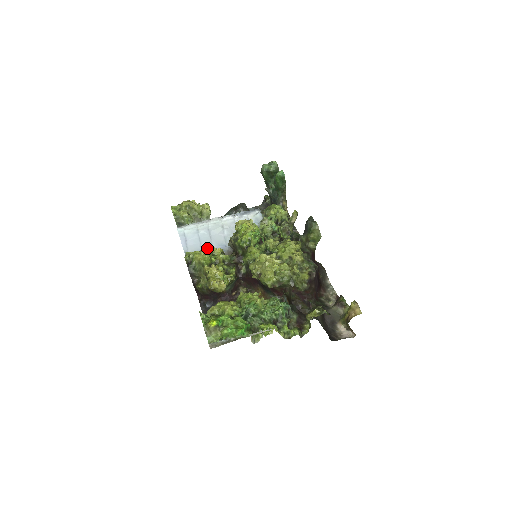
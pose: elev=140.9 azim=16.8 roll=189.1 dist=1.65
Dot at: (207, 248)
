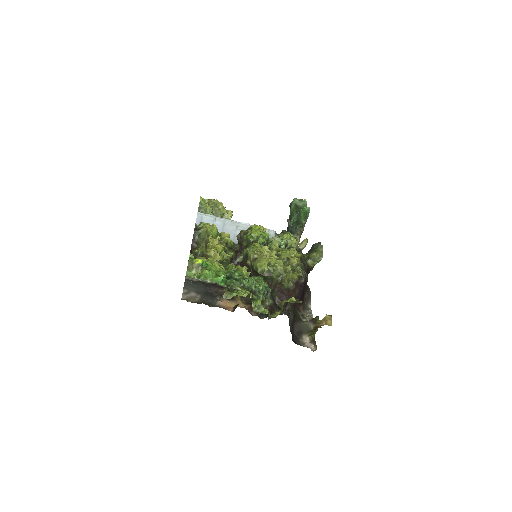
Dot at: occluded
